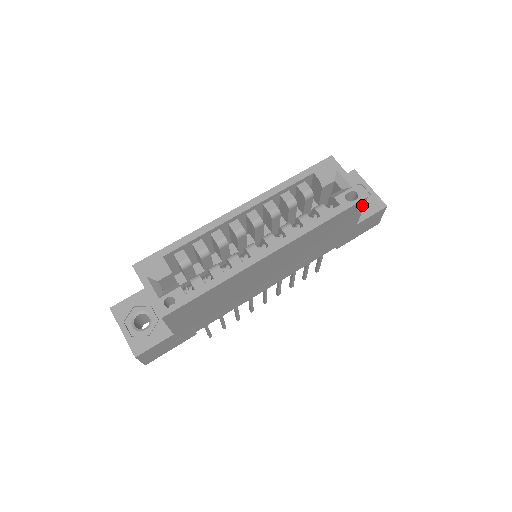
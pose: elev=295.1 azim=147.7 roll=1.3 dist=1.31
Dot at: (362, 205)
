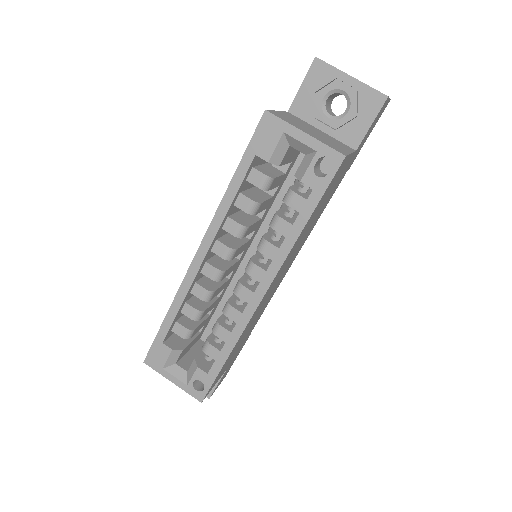
Dot at: (345, 159)
